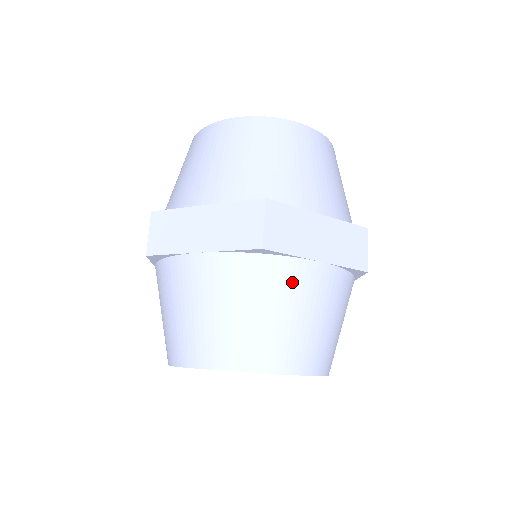
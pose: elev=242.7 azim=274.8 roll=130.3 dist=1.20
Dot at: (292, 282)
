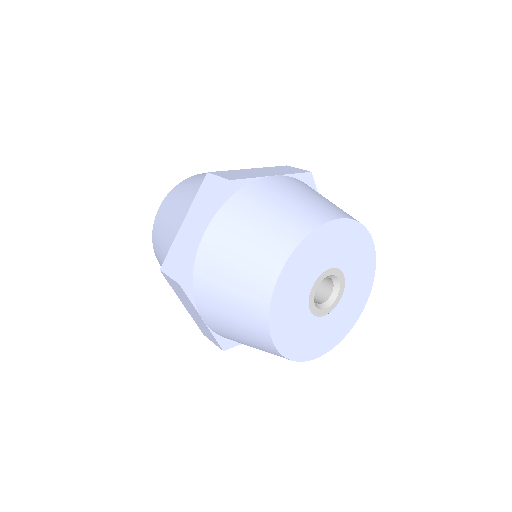
Dot at: (270, 188)
